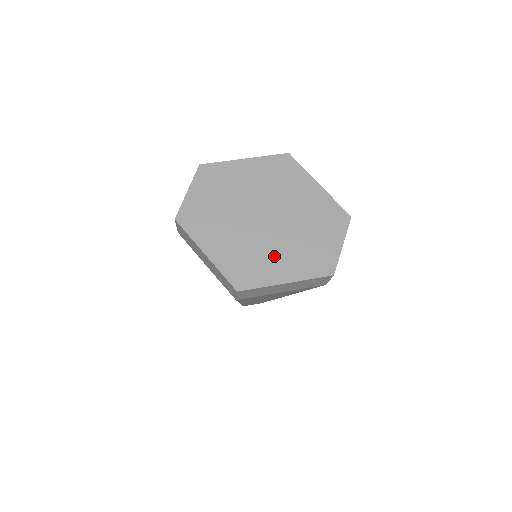
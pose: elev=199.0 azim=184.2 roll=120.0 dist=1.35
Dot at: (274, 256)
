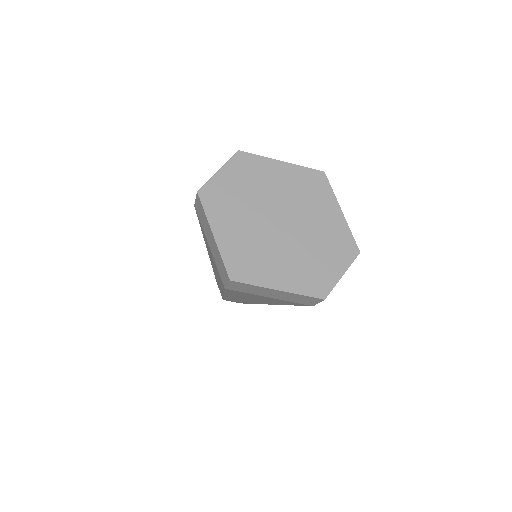
Dot at: (276, 261)
